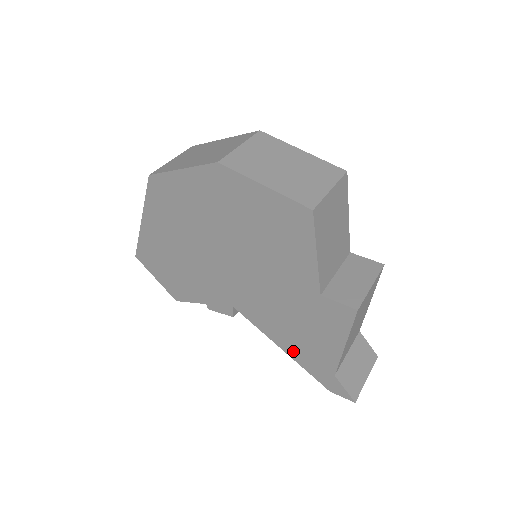
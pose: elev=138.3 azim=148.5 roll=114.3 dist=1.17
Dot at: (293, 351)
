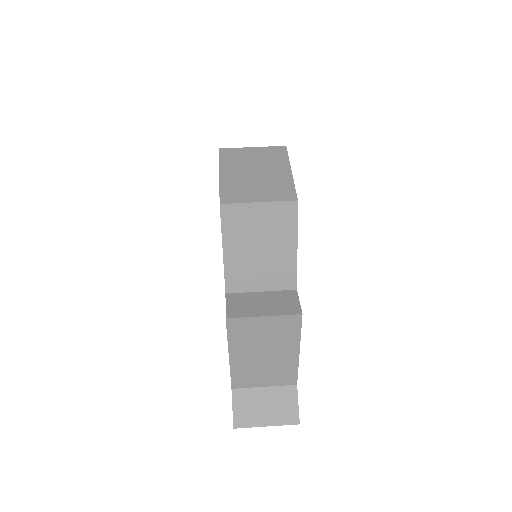
Dot at: occluded
